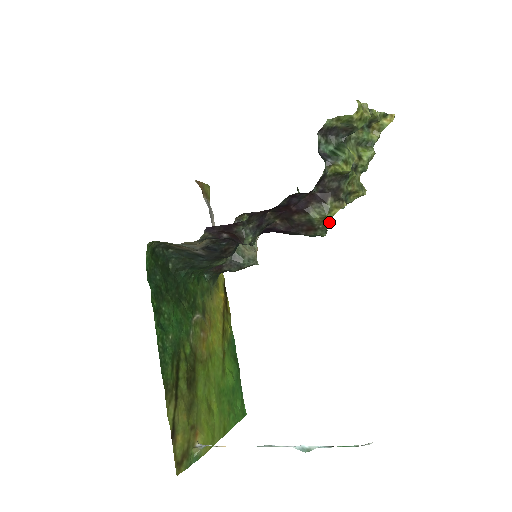
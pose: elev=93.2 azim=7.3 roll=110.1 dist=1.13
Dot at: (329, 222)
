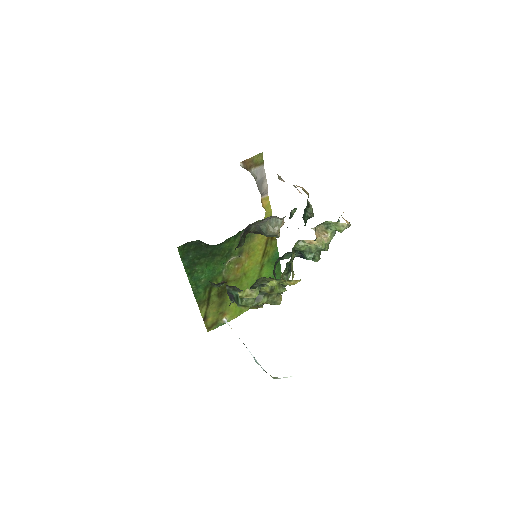
Dot at: occluded
